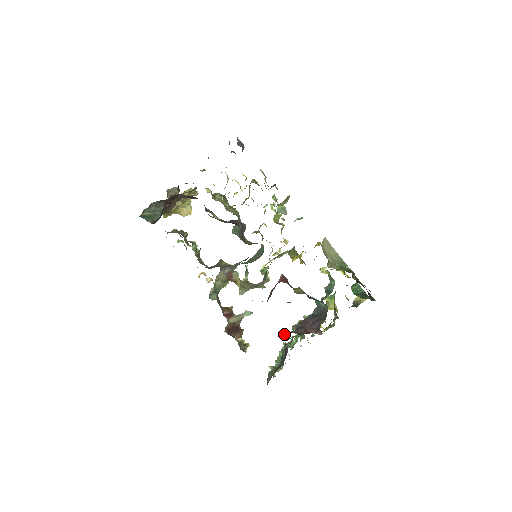
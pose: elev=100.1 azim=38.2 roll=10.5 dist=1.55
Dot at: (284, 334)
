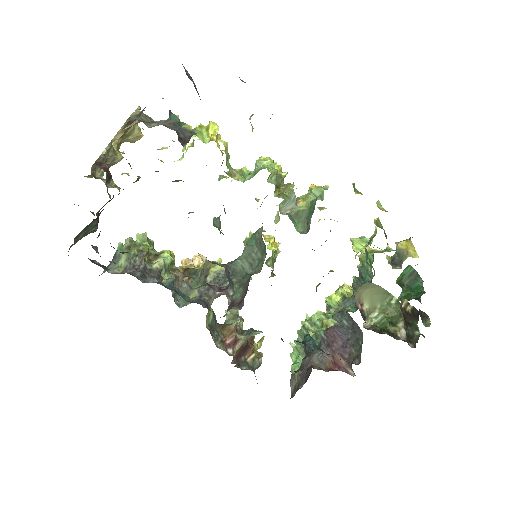
Dot at: (306, 367)
